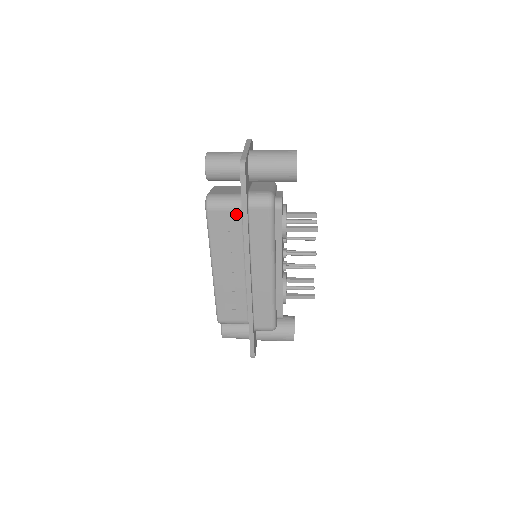
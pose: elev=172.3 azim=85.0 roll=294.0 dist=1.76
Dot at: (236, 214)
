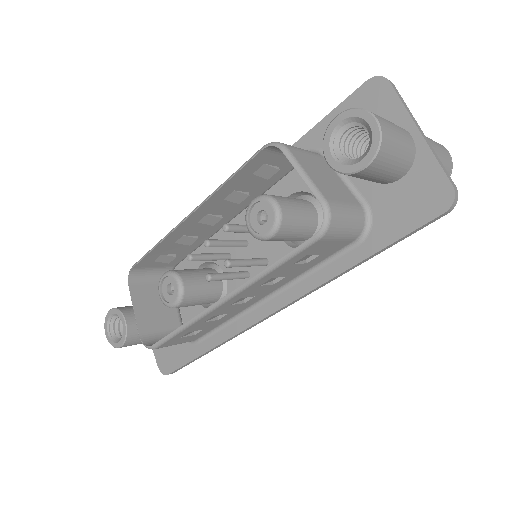
Dot at: (344, 244)
